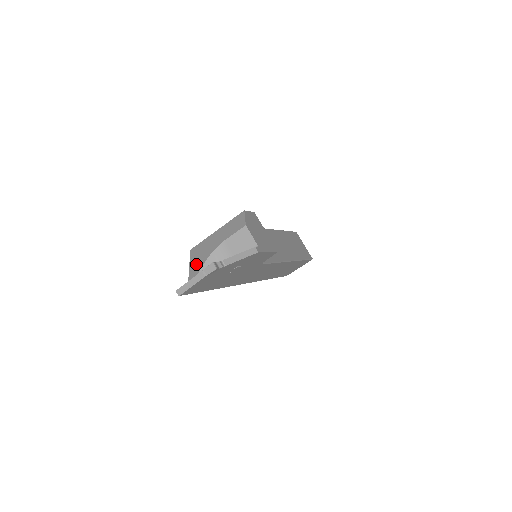
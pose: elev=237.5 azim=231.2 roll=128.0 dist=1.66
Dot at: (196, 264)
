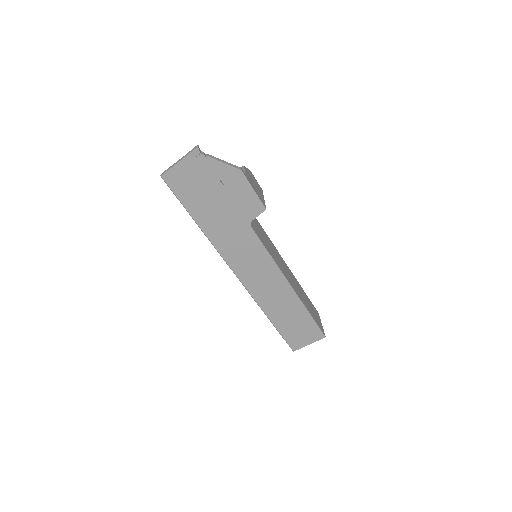
Dot at: occluded
